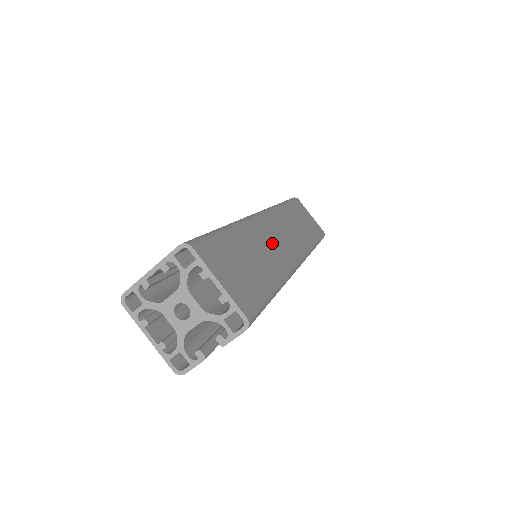
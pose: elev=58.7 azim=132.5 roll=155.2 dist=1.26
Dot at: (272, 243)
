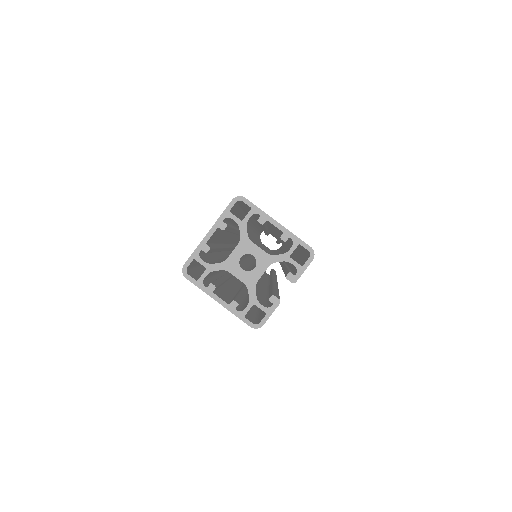
Dot at: occluded
